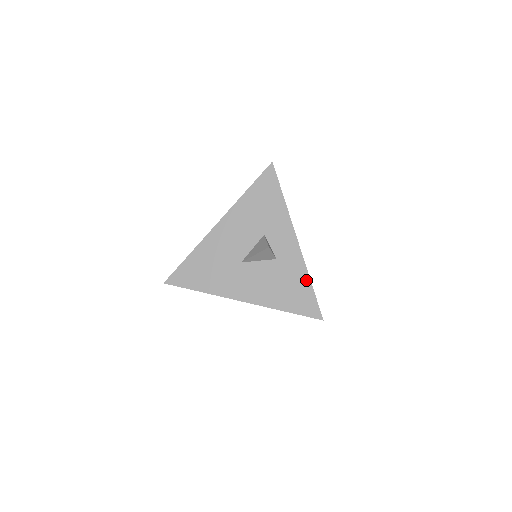
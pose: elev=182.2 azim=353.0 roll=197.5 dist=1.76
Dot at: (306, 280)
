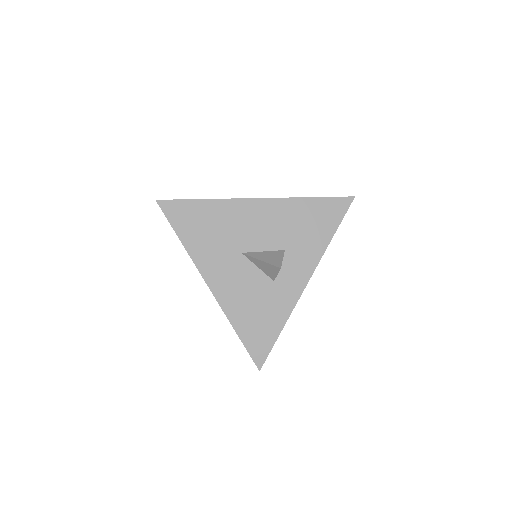
Dot at: (280, 324)
